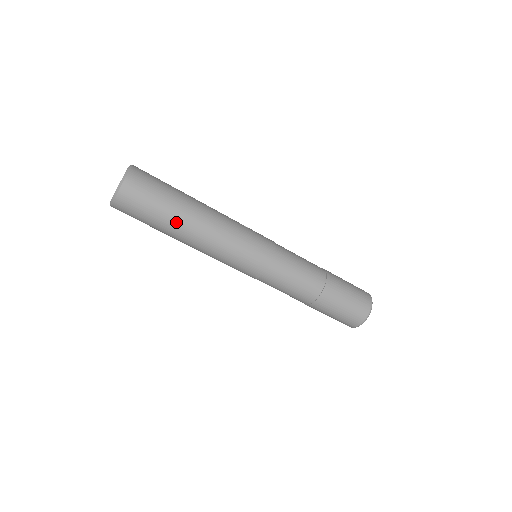
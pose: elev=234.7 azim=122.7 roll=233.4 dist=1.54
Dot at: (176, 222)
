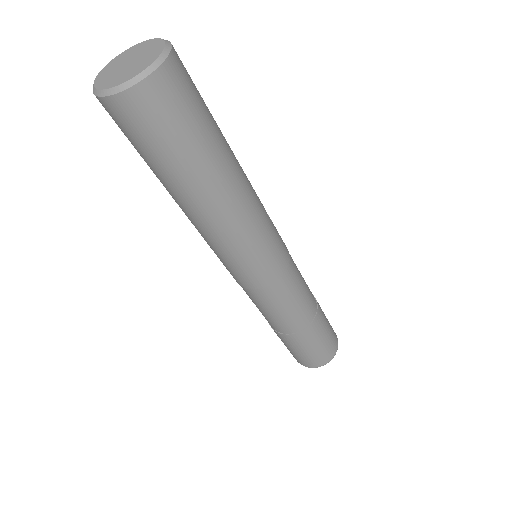
Dot at: (191, 182)
